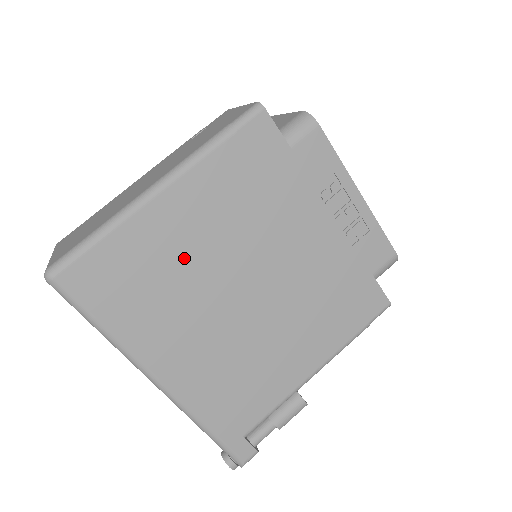
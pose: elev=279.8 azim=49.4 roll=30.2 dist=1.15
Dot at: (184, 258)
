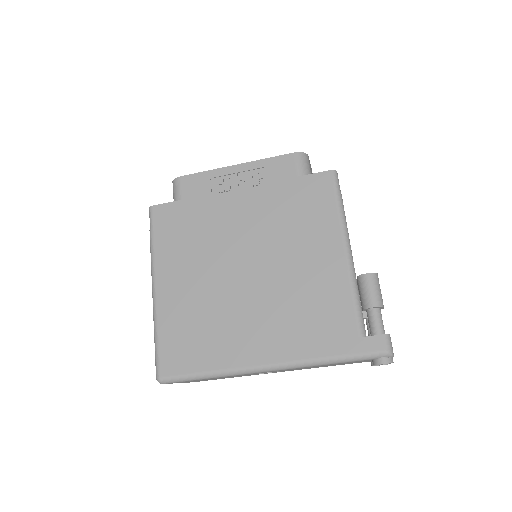
Dot at: (199, 298)
